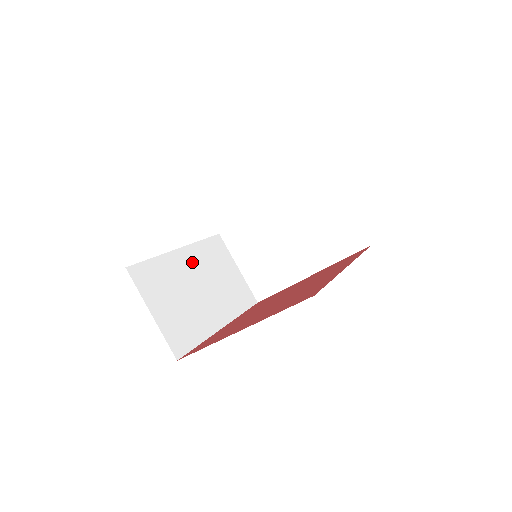
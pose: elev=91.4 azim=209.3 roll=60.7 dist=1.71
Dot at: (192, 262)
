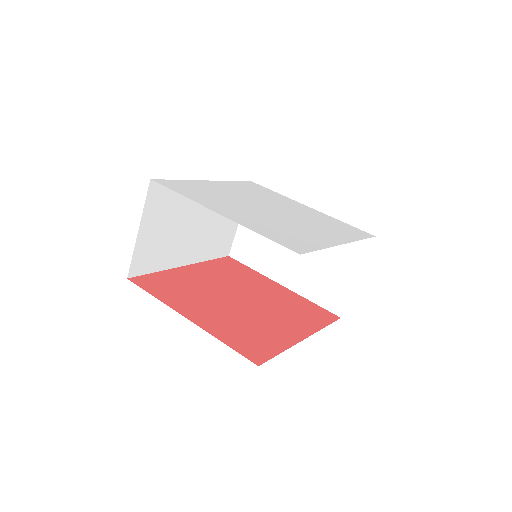
Dot at: occluded
